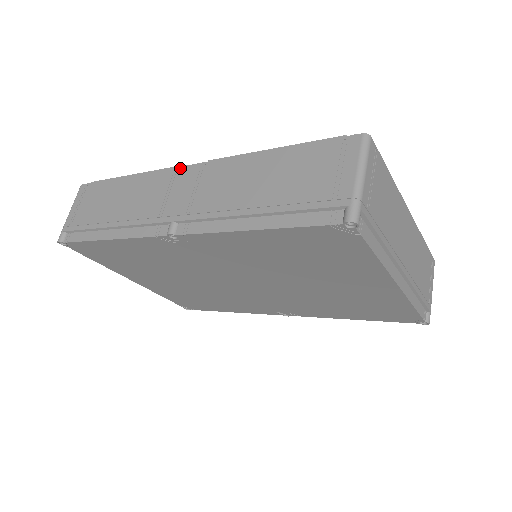
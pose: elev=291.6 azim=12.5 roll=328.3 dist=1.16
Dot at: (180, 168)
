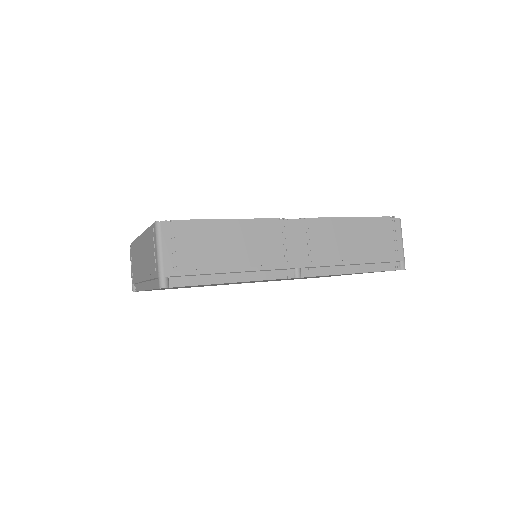
Dot at: (286, 222)
